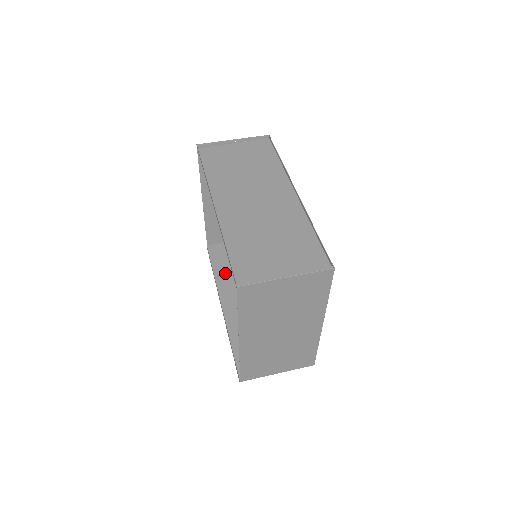
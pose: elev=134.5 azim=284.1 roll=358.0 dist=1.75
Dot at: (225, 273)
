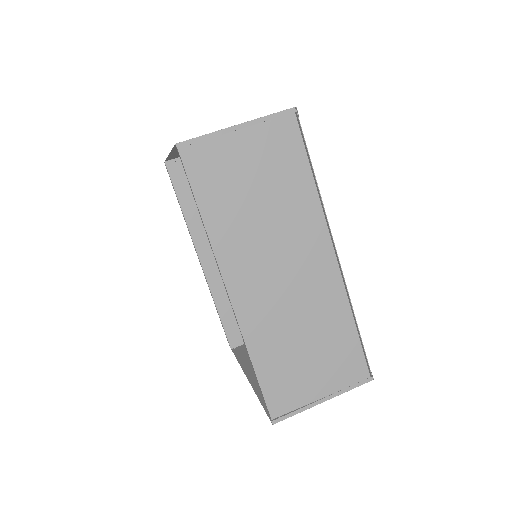
Dot at: (197, 209)
